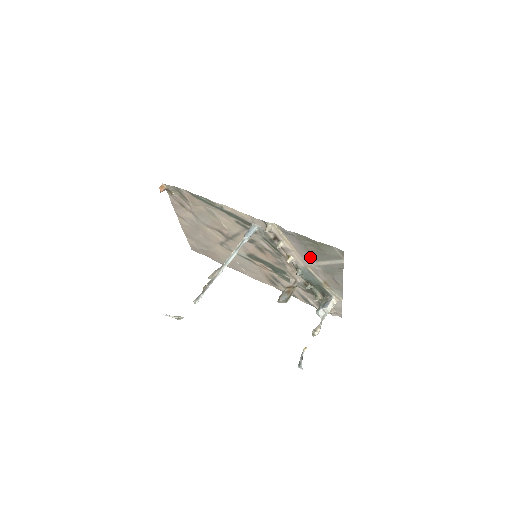
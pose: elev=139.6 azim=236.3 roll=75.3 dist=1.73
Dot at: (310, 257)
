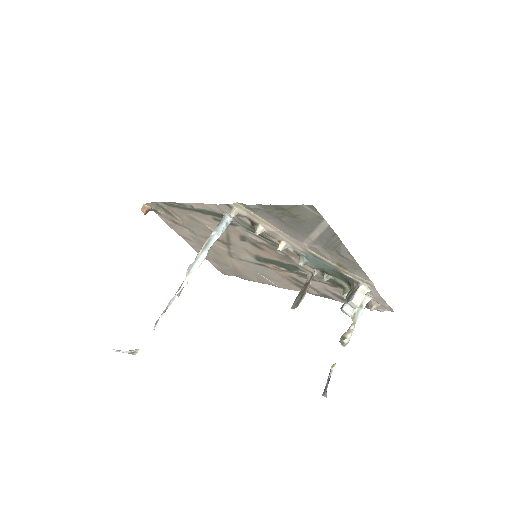
Dot at: (297, 233)
